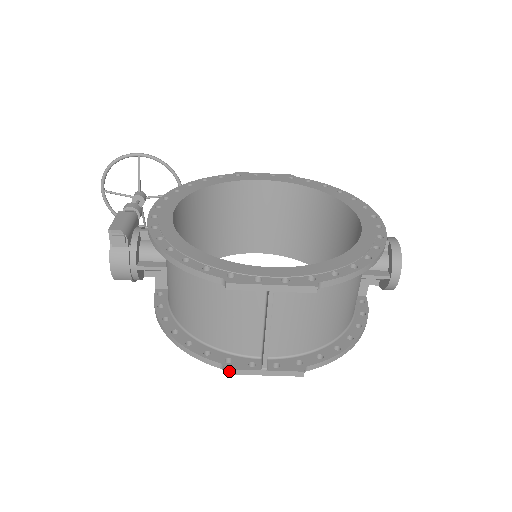
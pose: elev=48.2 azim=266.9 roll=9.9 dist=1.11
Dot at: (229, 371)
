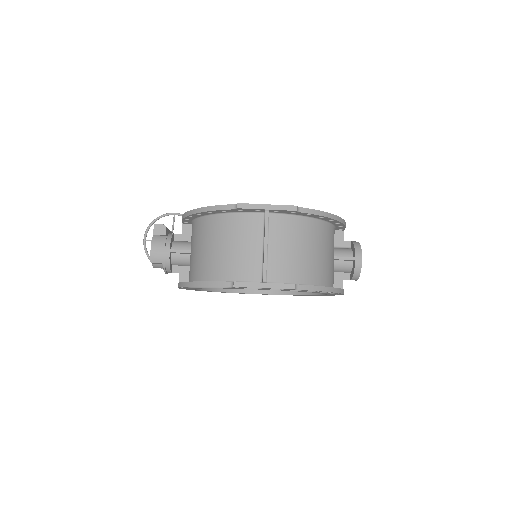
Dot at: (237, 284)
